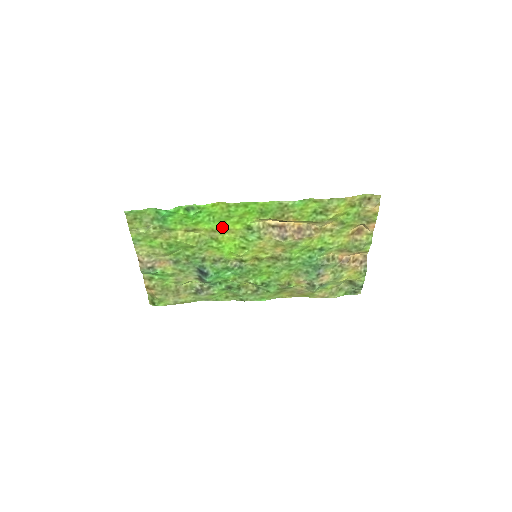
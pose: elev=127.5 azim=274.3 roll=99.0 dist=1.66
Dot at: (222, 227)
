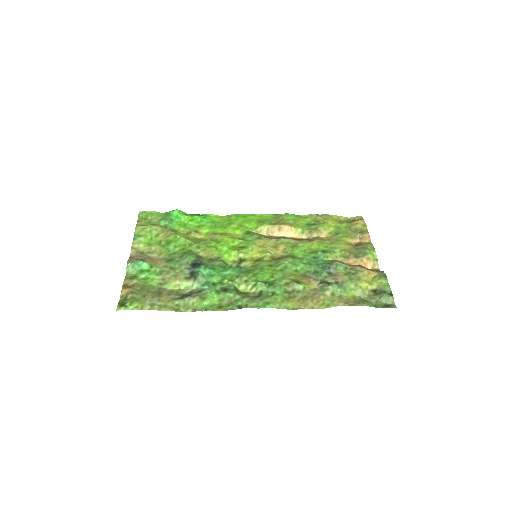
Dot at: (223, 232)
